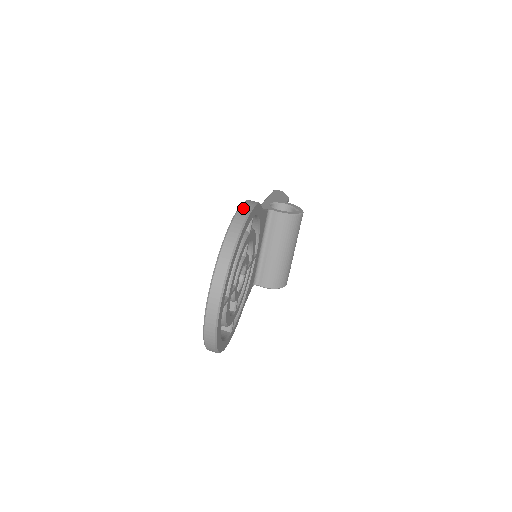
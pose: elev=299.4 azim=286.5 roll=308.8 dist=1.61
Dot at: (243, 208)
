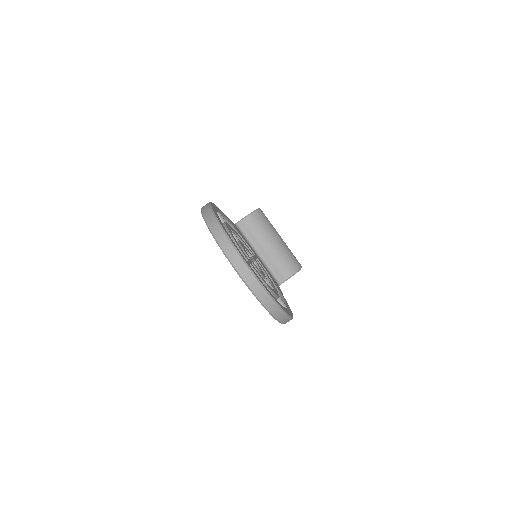
Dot at: occluded
